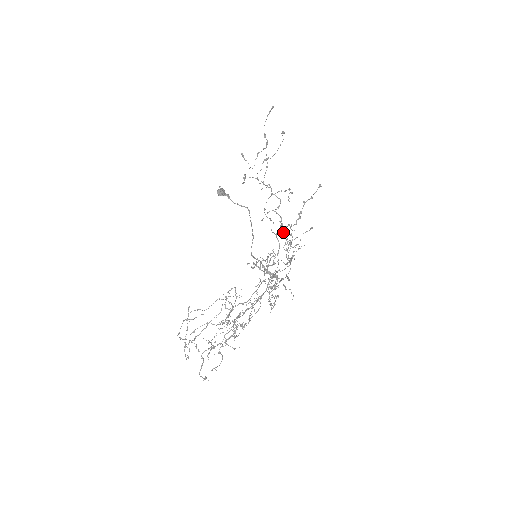
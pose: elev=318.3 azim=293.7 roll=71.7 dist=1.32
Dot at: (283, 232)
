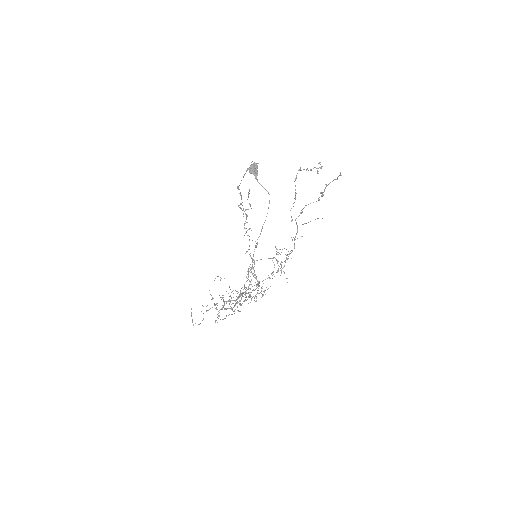
Dot at: (295, 220)
